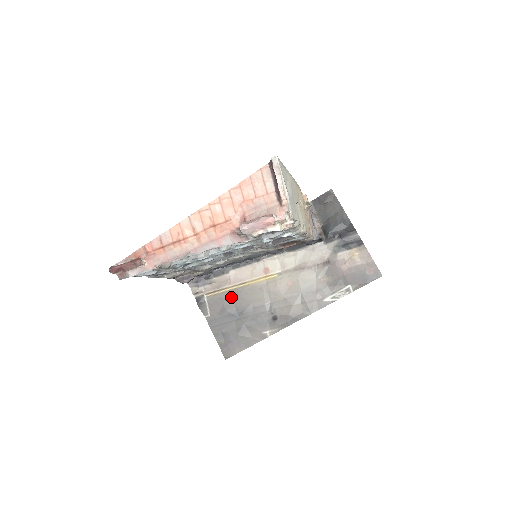
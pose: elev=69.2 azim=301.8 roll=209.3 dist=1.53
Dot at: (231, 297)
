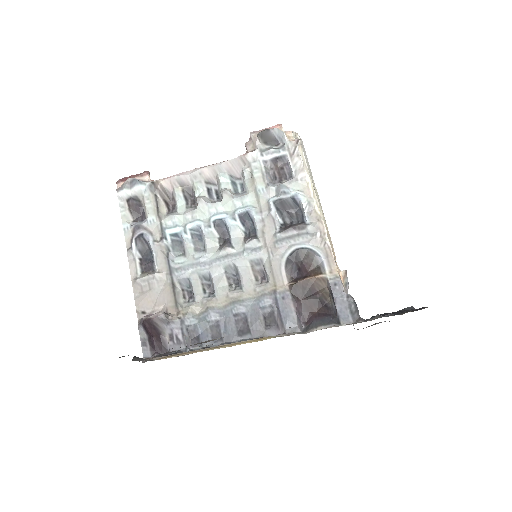
Dot at: occluded
